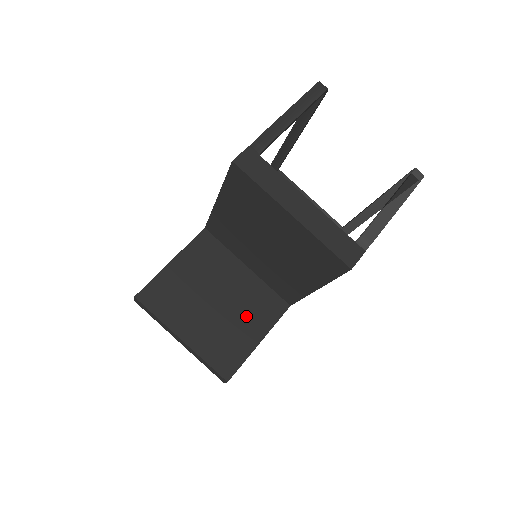
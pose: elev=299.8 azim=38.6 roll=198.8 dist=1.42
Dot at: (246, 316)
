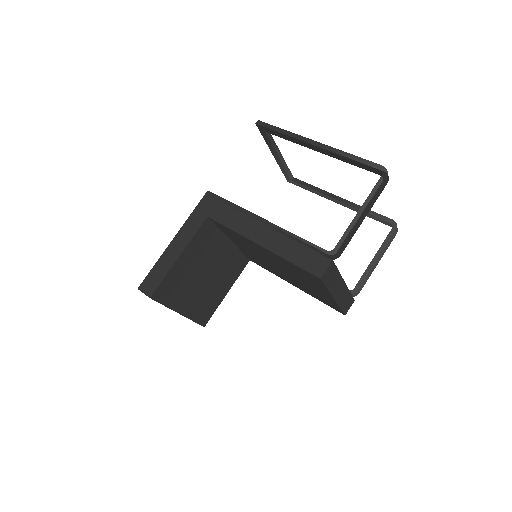
Dot at: (223, 279)
